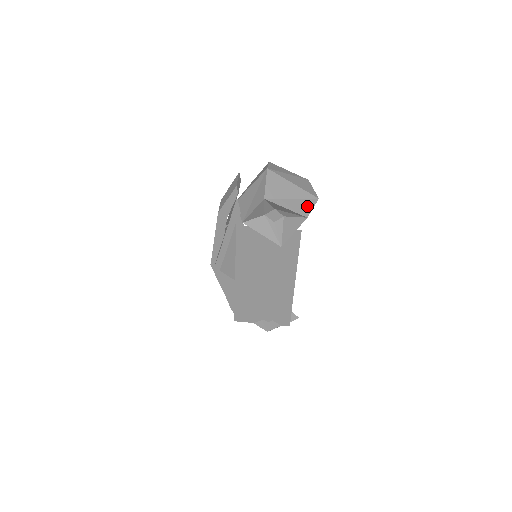
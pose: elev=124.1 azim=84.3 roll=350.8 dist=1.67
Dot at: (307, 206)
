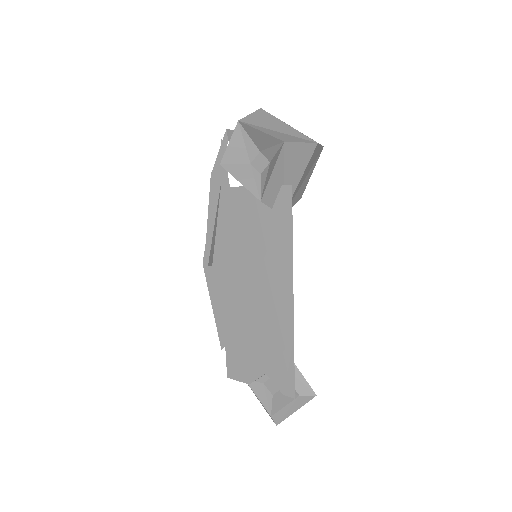
Dot at: (293, 139)
